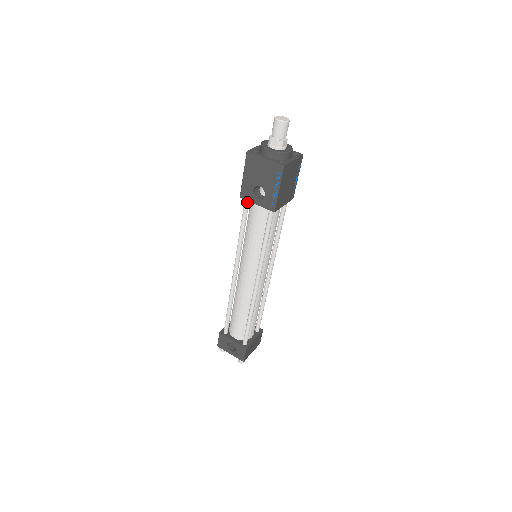
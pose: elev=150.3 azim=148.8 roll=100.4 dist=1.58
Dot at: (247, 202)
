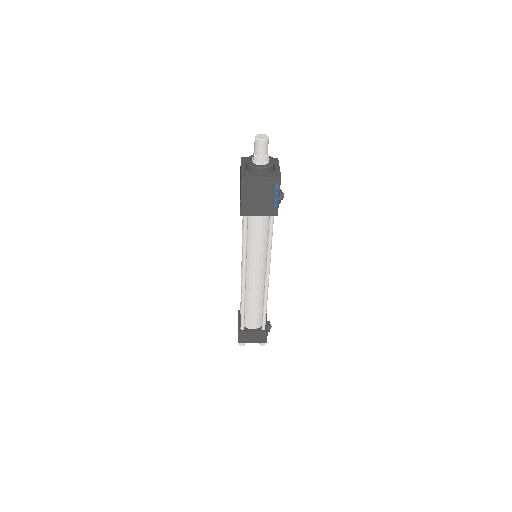
Dot at: occluded
